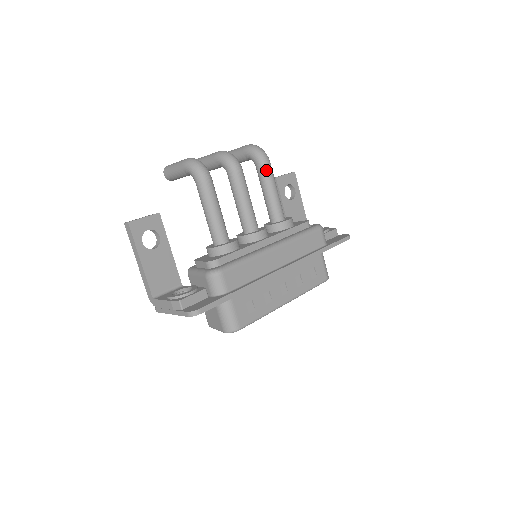
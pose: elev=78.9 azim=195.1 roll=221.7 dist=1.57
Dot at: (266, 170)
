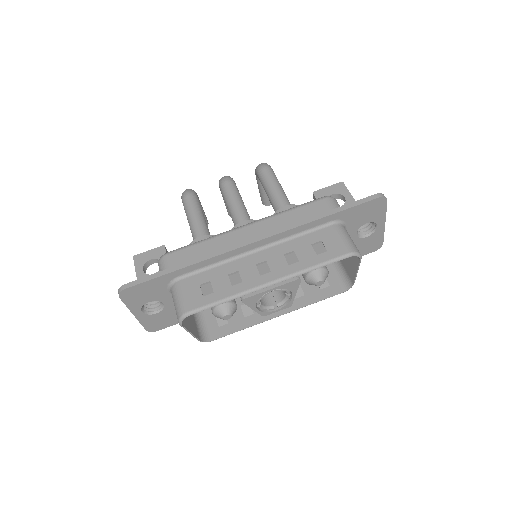
Dot at: (263, 175)
